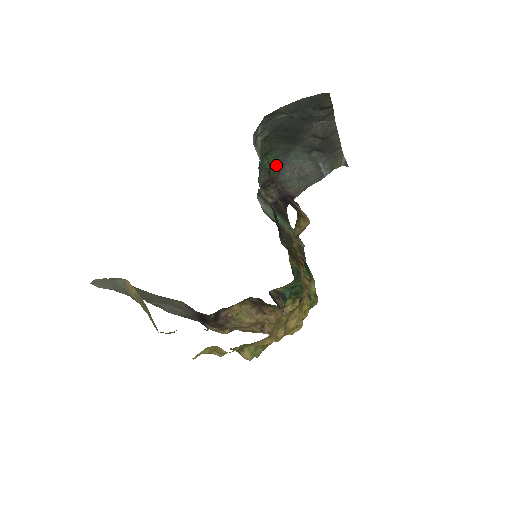
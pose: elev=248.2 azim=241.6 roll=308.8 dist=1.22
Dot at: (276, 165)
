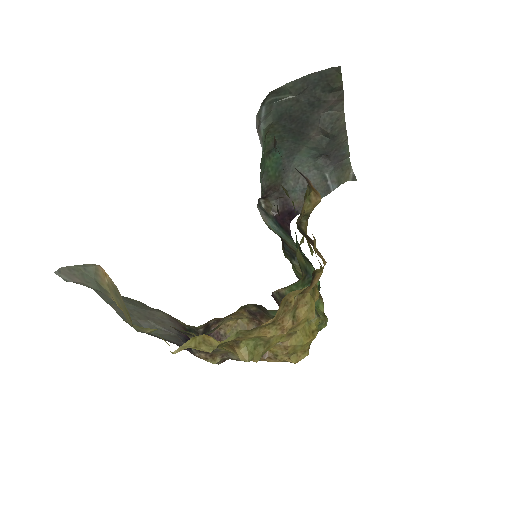
Dot at: (279, 170)
